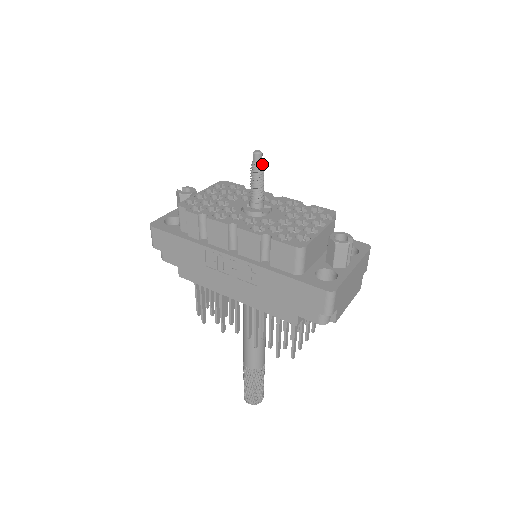
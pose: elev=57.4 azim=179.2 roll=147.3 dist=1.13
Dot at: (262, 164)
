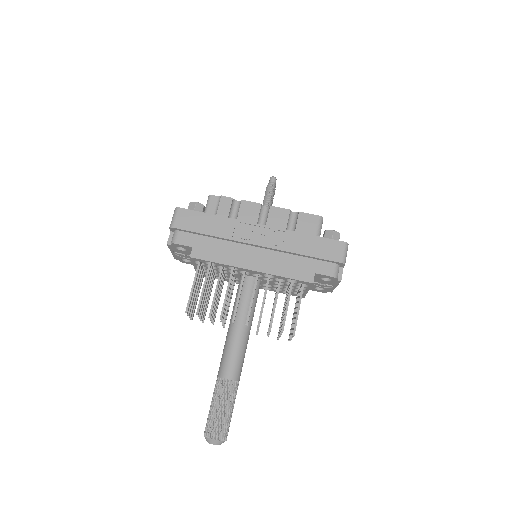
Dot at: (275, 186)
